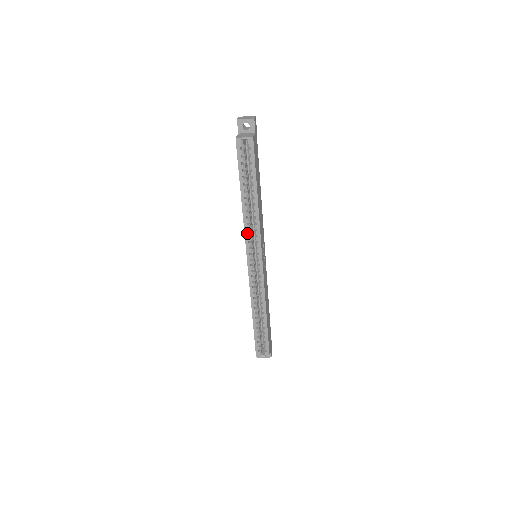
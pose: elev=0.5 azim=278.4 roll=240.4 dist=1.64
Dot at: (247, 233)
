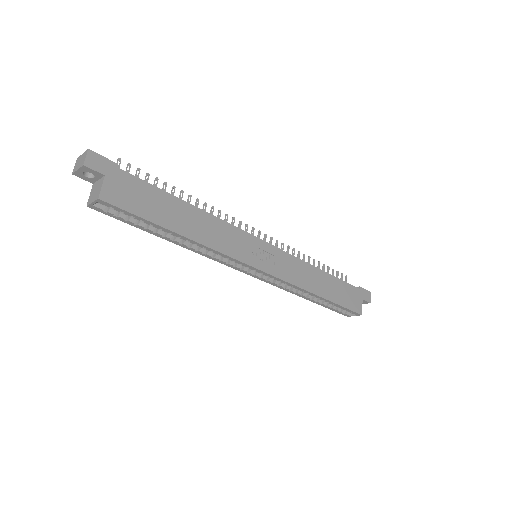
Dot at: (215, 259)
